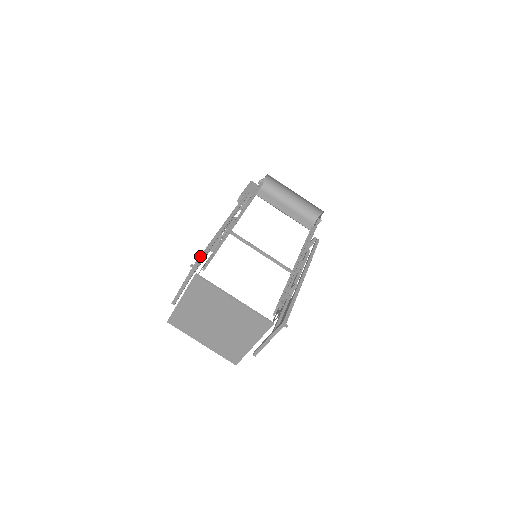
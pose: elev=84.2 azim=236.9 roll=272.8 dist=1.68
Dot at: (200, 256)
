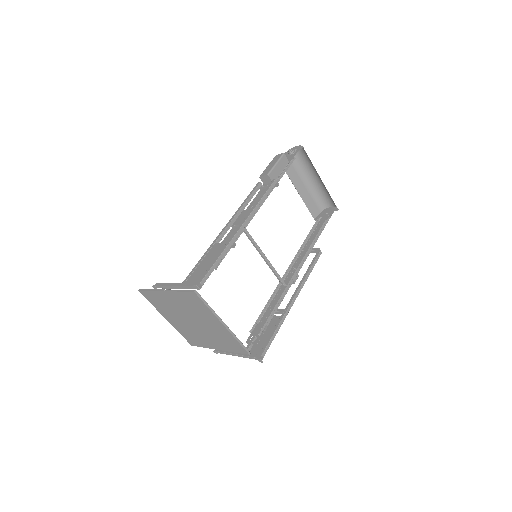
Dot at: (207, 274)
